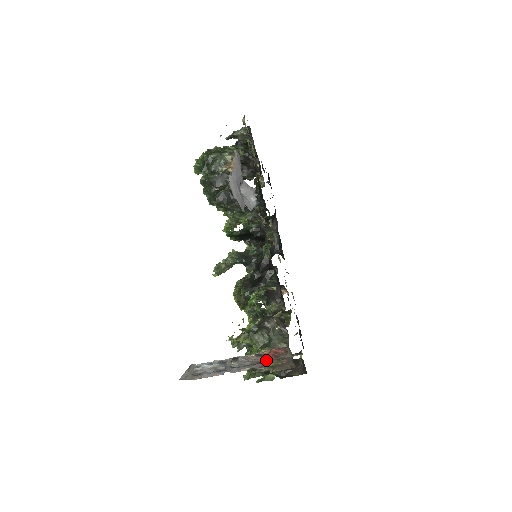
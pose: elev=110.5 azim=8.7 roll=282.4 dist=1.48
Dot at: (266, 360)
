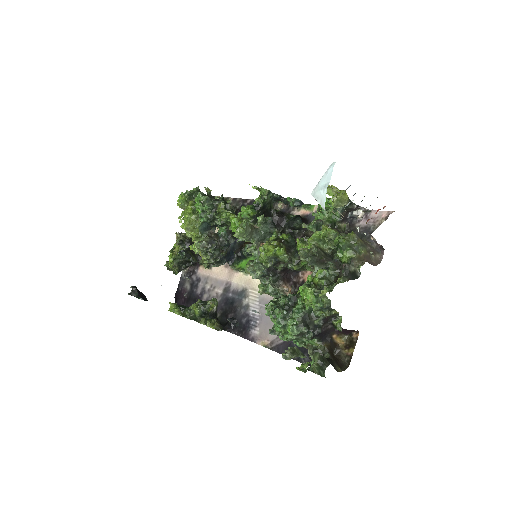
Dot at: (378, 209)
